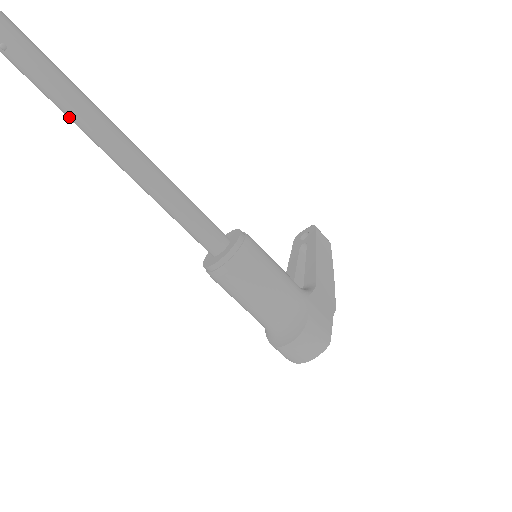
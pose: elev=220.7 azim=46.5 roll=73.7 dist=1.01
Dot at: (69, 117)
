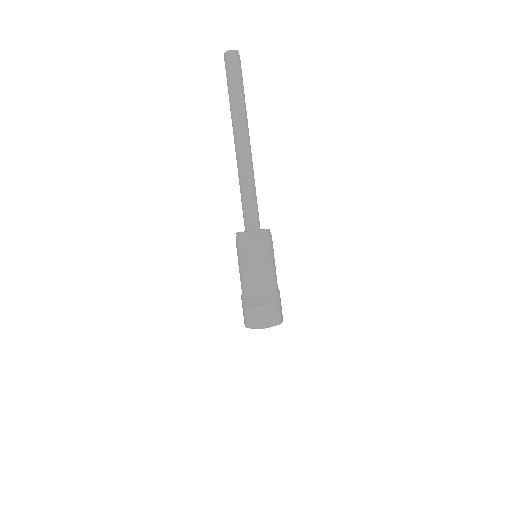
Dot at: (234, 114)
